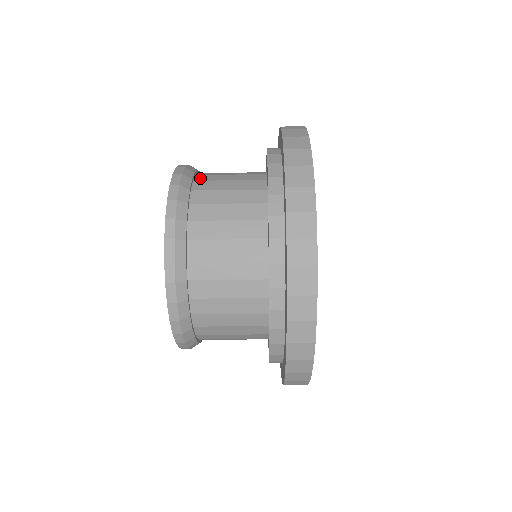
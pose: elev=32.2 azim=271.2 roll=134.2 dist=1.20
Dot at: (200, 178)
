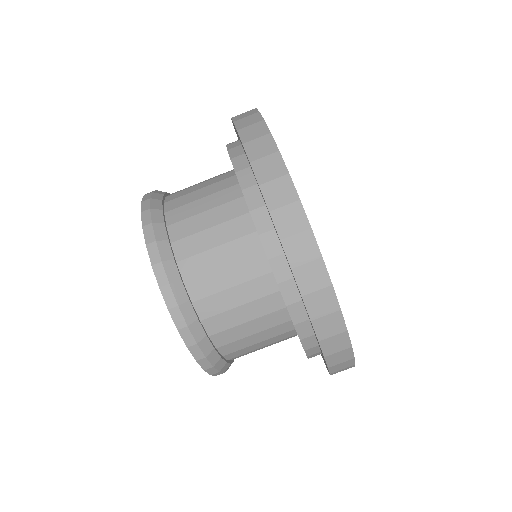
Dot at: occluded
